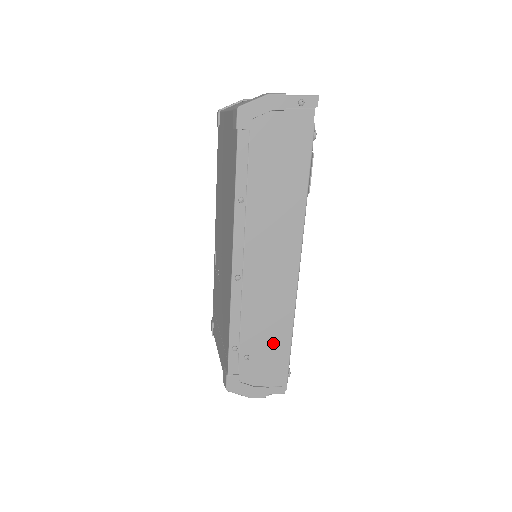
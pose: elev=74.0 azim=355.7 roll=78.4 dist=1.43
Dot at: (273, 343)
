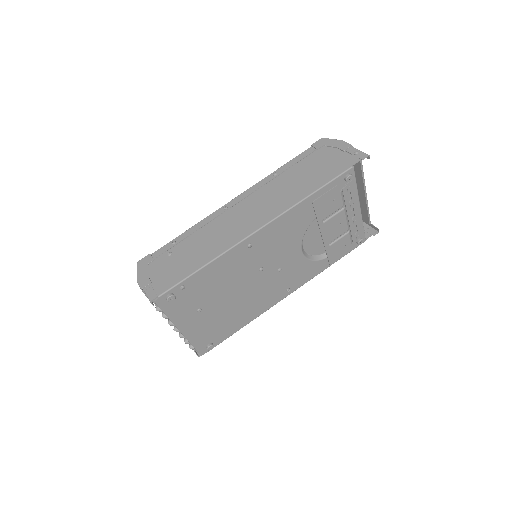
Dot at: (190, 260)
